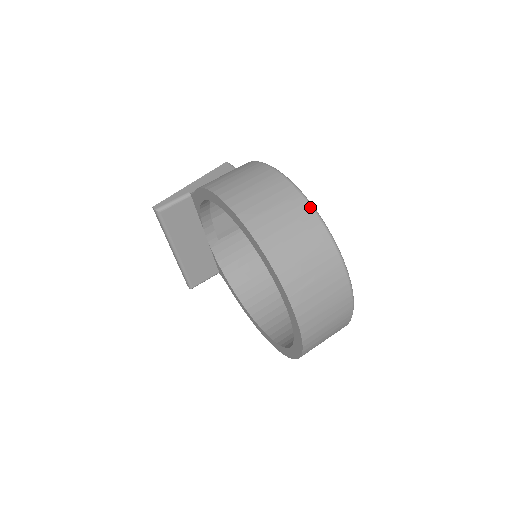
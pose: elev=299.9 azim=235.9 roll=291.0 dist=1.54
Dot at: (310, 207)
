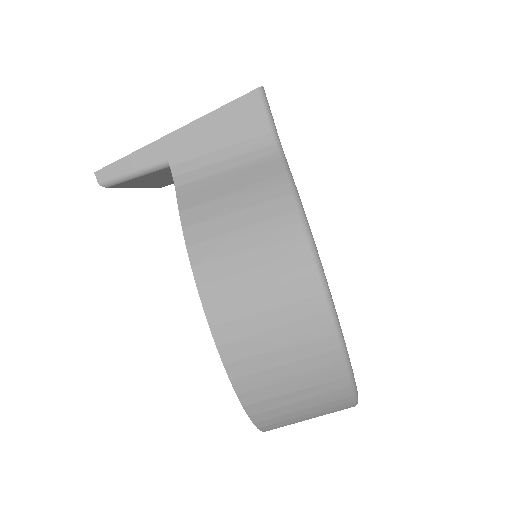
Dot at: (348, 384)
